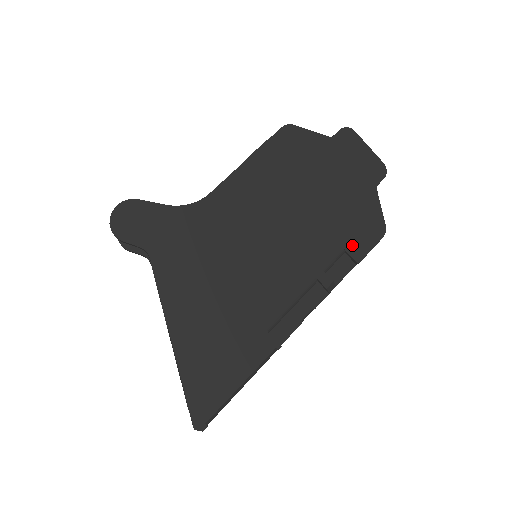
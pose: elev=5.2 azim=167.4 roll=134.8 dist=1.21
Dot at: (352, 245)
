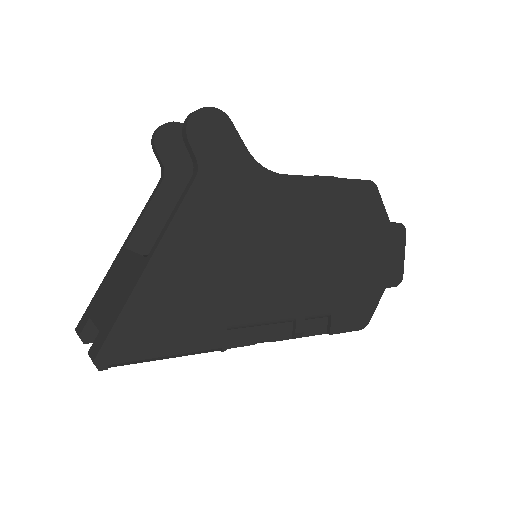
Dot at: (338, 316)
